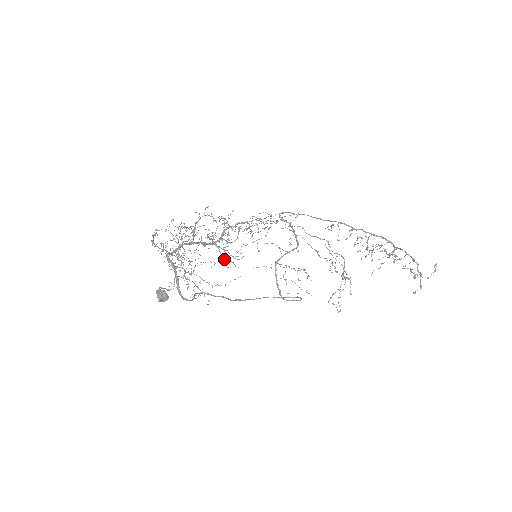
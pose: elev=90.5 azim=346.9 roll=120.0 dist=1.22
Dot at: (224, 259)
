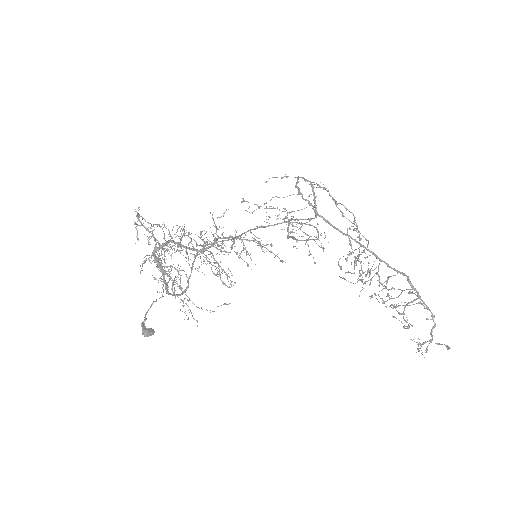
Dot at: occluded
